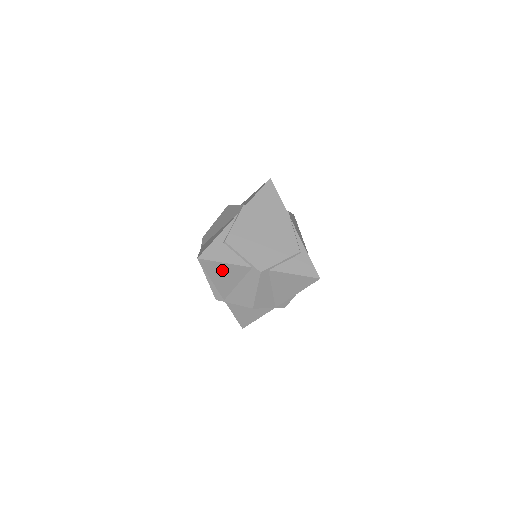
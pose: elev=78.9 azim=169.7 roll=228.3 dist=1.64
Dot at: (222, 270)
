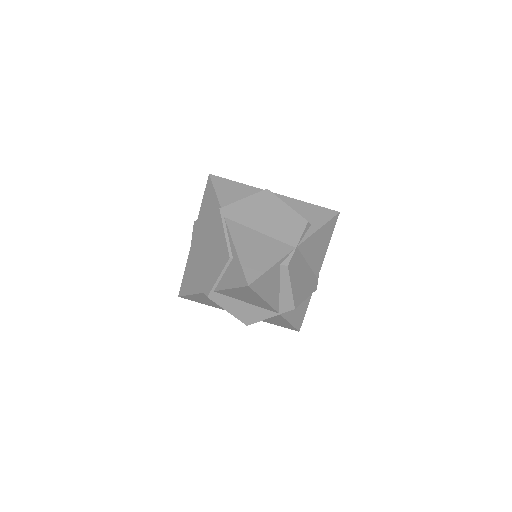
Dot at: (200, 299)
